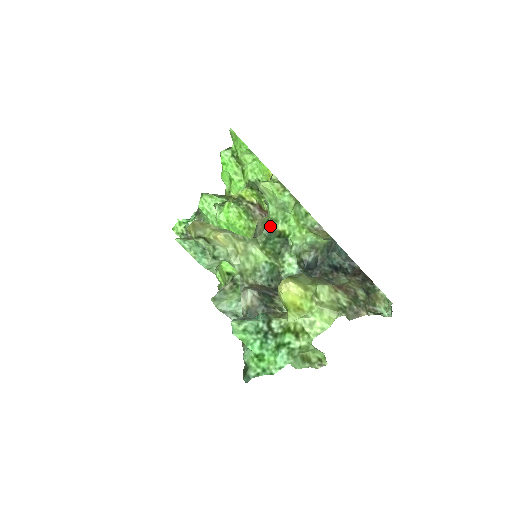
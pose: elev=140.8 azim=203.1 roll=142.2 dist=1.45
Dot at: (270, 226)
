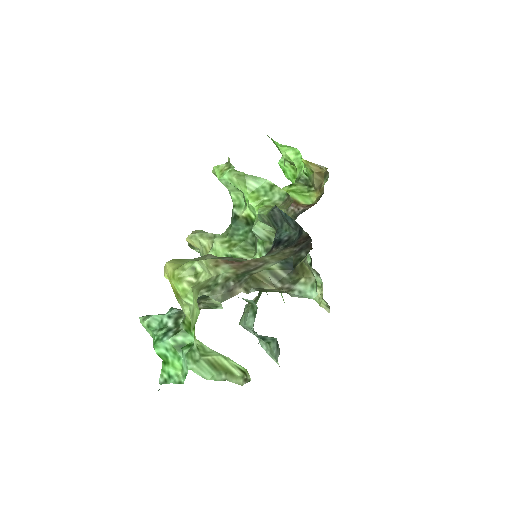
Dot at: (234, 214)
